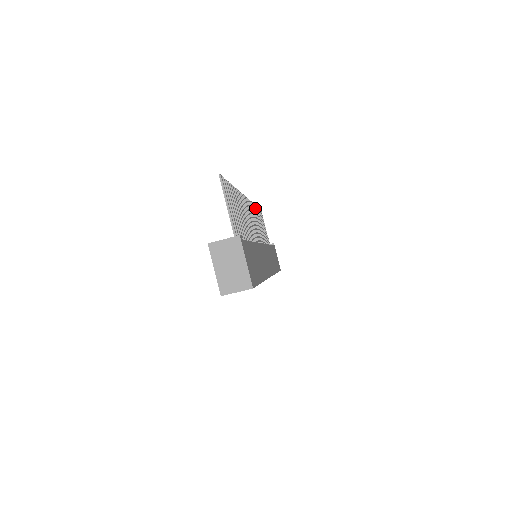
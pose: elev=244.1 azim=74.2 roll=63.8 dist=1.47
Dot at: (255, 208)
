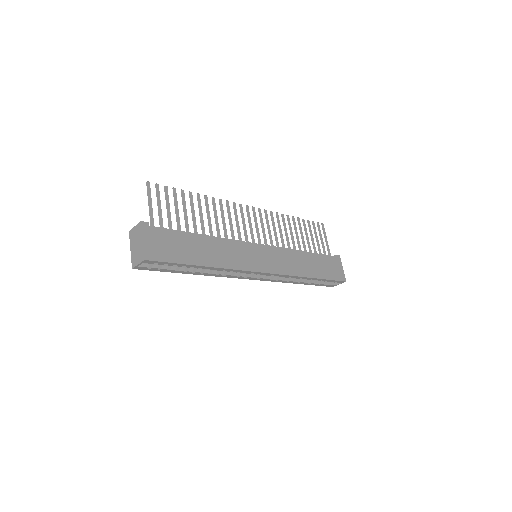
Dot at: (288, 219)
